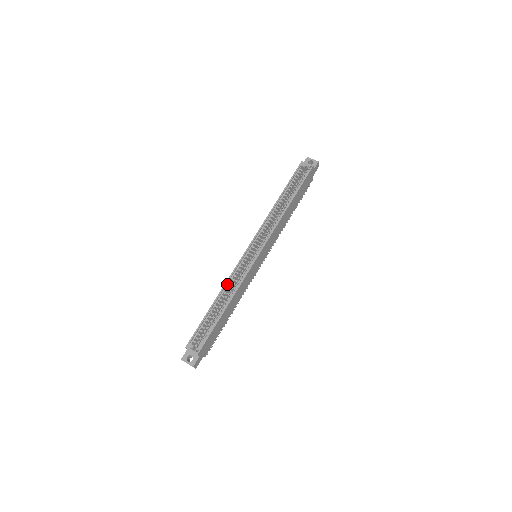
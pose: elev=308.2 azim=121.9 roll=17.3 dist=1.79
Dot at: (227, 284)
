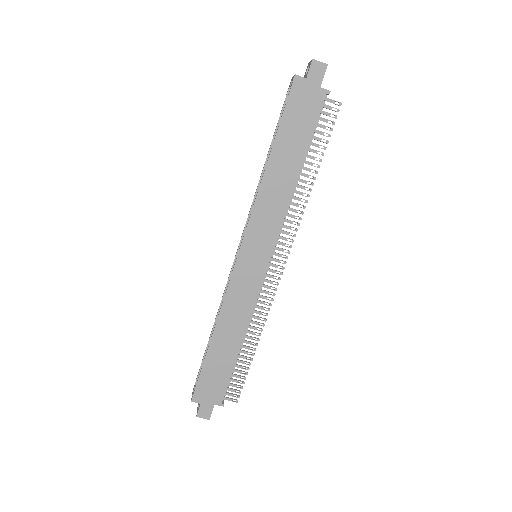
Dot at: occluded
